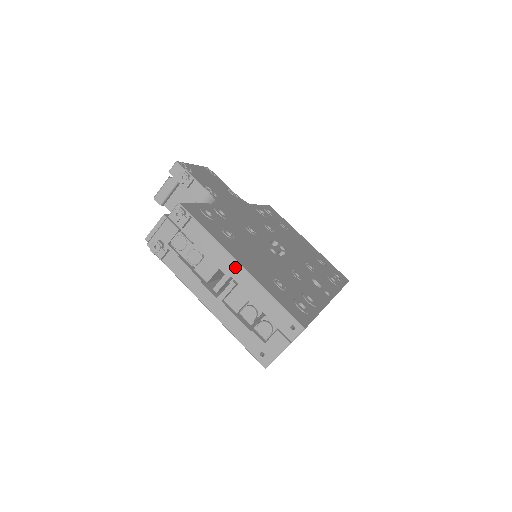
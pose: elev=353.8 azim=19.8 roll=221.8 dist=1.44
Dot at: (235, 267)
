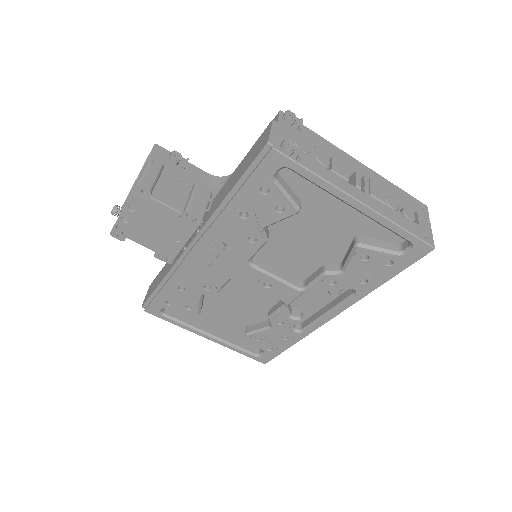
Dot at: (358, 164)
